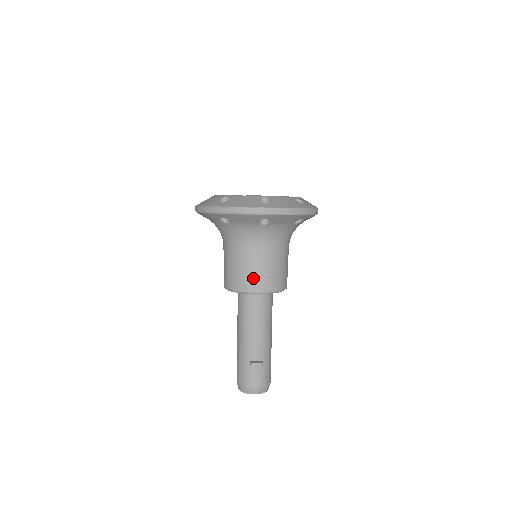
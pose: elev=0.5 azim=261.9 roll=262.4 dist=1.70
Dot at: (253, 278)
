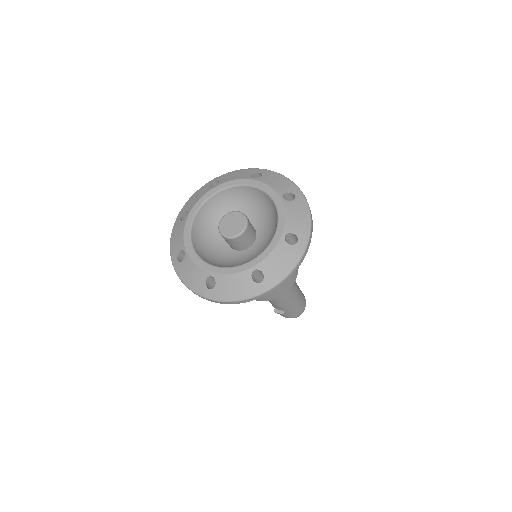
Dot at: occluded
